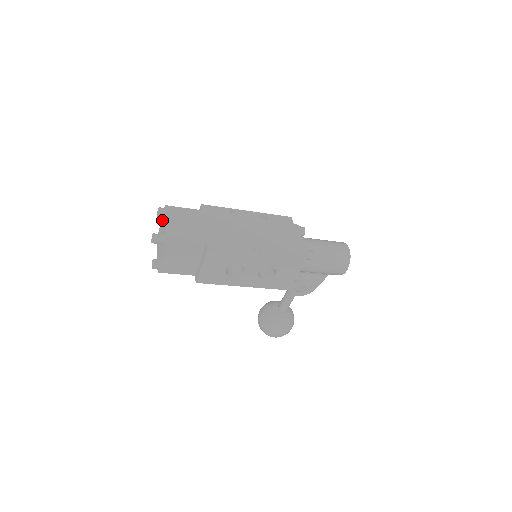
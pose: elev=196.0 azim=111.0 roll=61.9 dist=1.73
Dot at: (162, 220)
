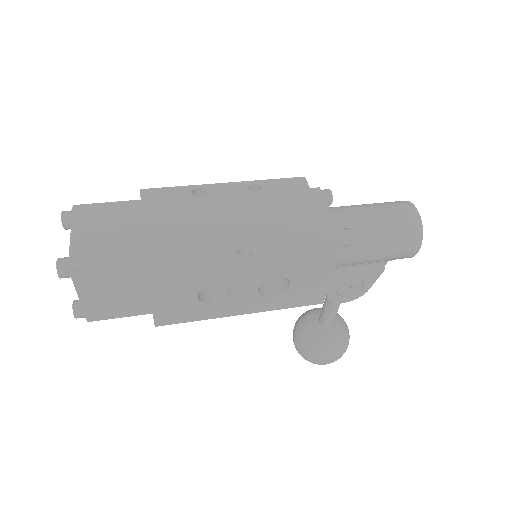
Dot at: occluded
